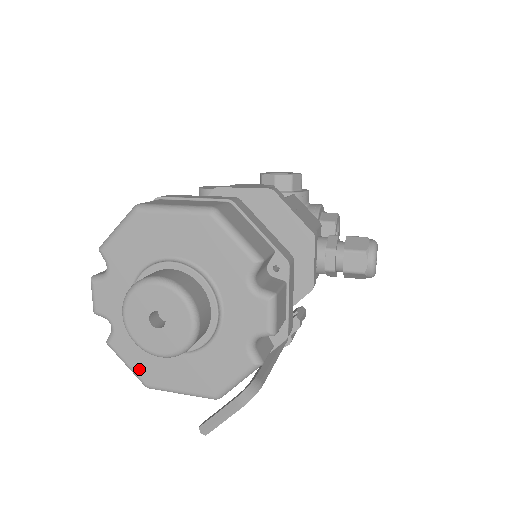
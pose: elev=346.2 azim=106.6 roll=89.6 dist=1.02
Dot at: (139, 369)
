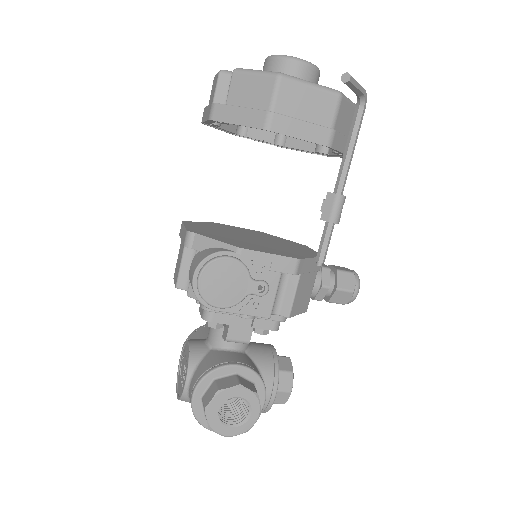
Dot at: occluded
